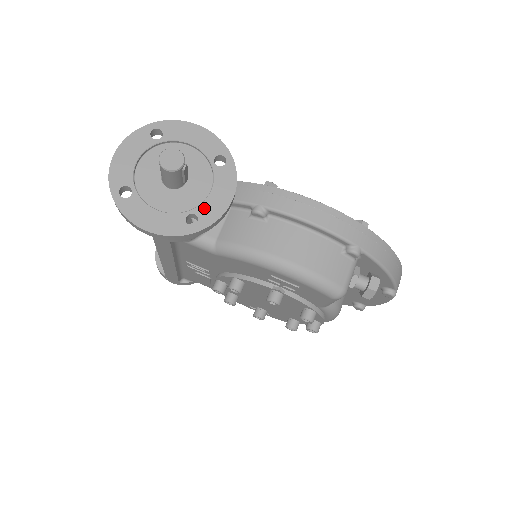
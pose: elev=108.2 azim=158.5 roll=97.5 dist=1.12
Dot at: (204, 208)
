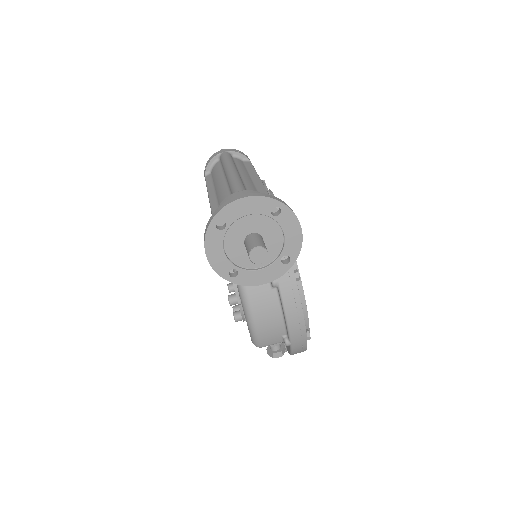
Dot at: (246, 274)
